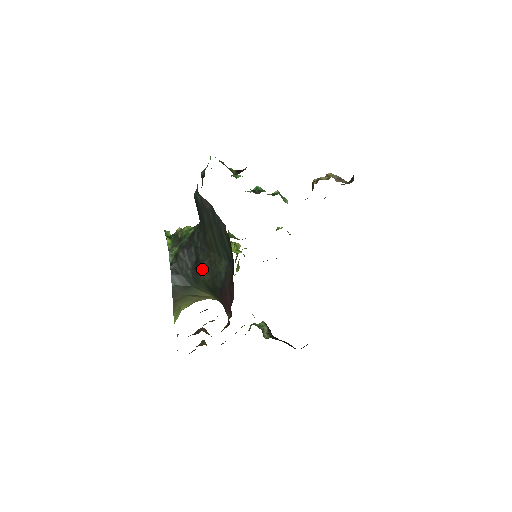
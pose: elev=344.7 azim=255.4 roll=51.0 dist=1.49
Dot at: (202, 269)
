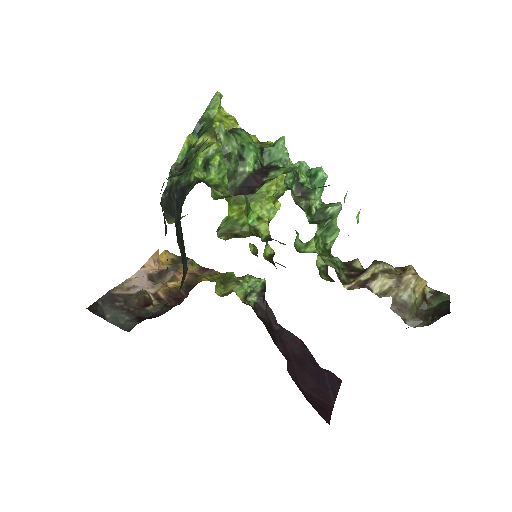
Dot at: (177, 237)
